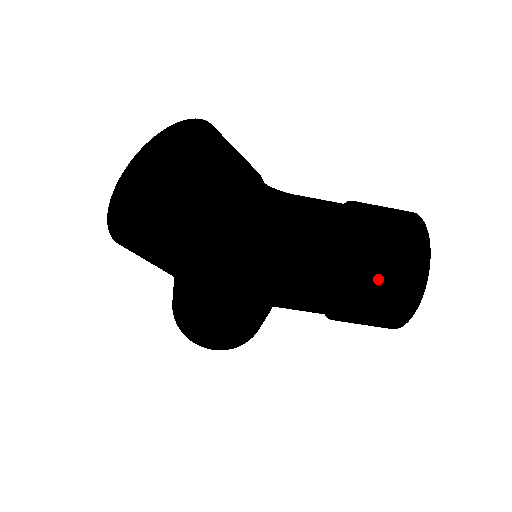
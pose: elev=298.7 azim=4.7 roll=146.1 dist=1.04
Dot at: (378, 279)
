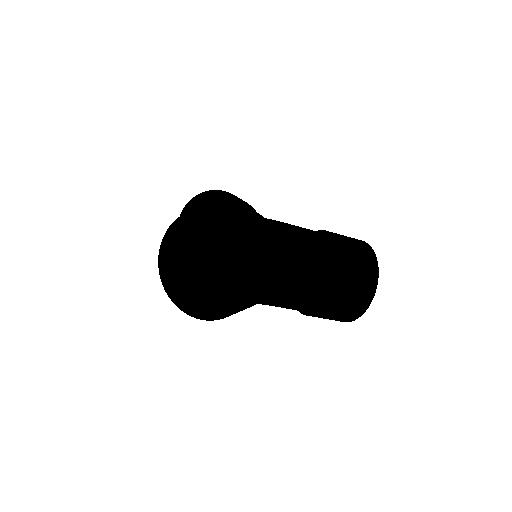
Dot at: (331, 313)
